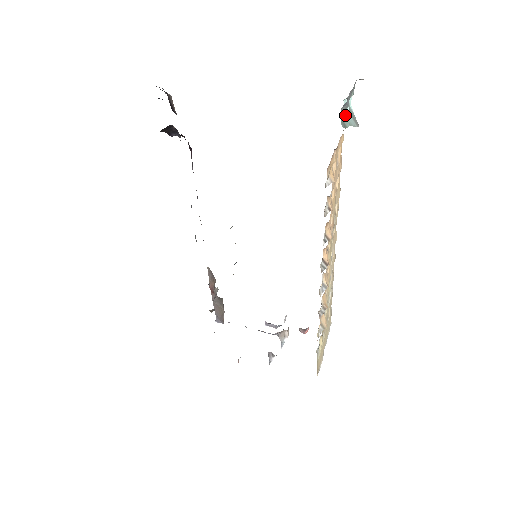
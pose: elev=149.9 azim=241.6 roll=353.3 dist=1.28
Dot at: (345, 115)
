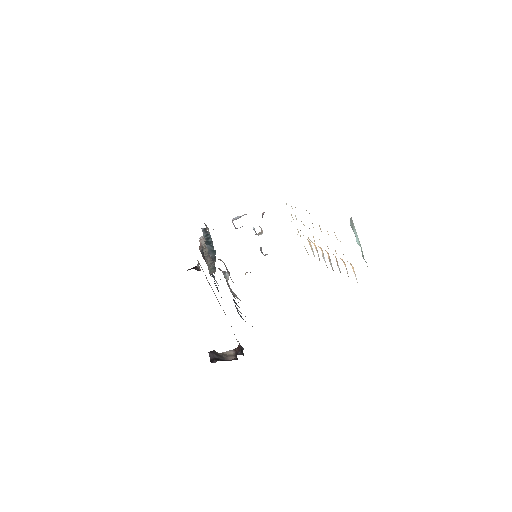
Dot at: occluded
